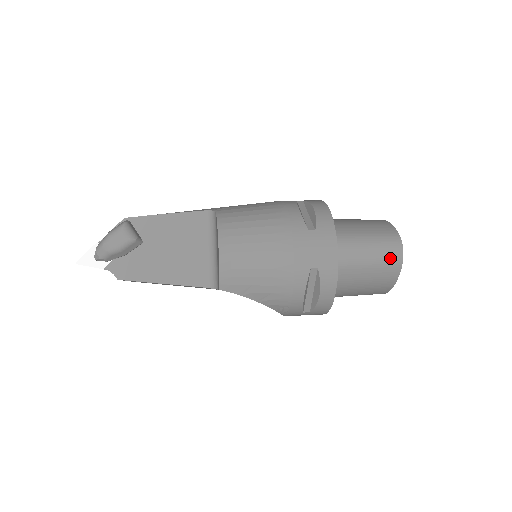
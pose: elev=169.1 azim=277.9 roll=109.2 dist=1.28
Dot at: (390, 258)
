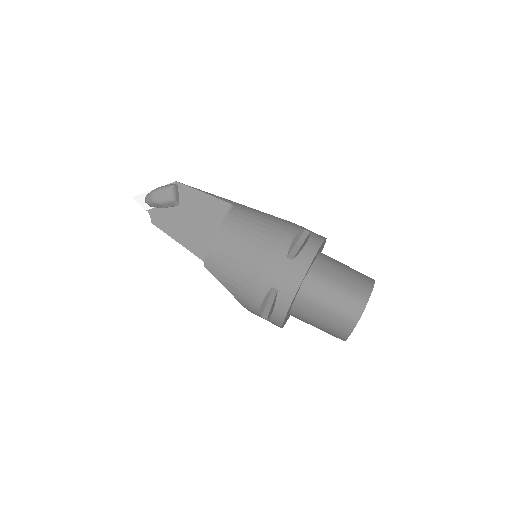
Dot at: (347, 314)
